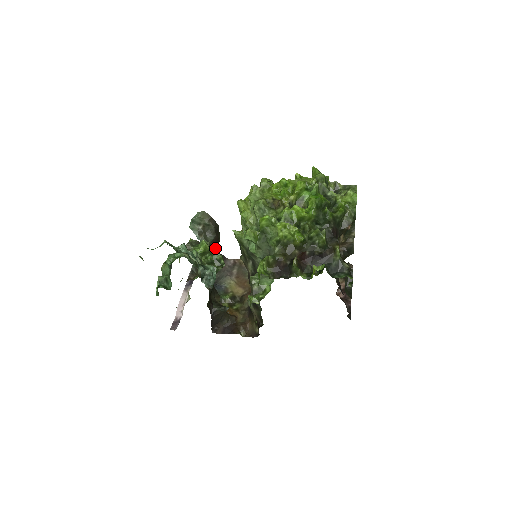
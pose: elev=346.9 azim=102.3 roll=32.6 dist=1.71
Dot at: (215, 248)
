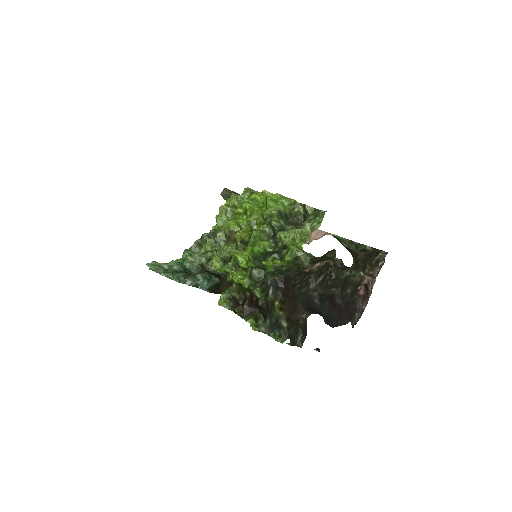
Dot at: occluded
